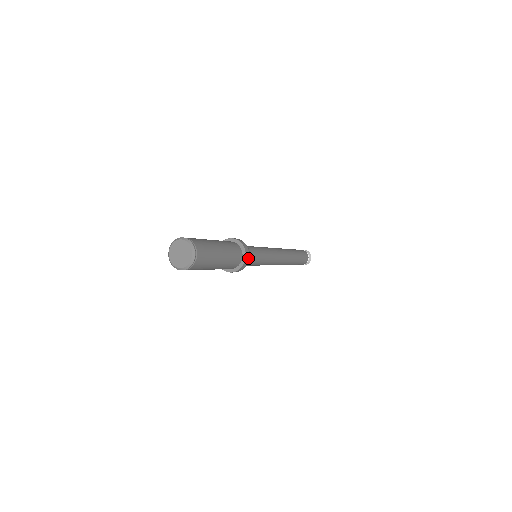
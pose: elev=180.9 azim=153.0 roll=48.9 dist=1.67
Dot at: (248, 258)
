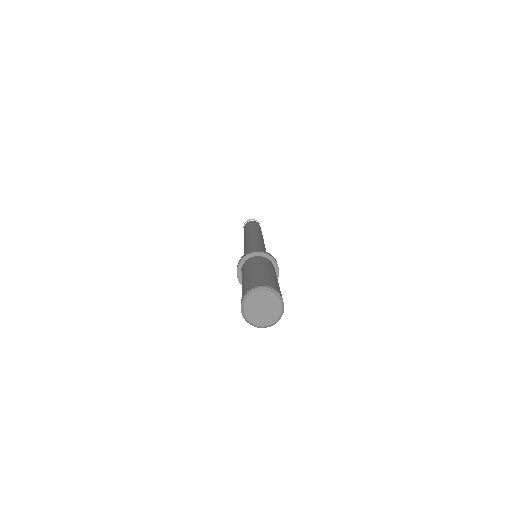
Dot at: occluded
